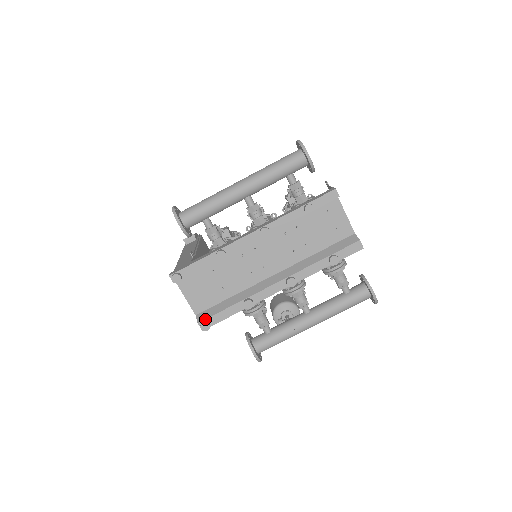
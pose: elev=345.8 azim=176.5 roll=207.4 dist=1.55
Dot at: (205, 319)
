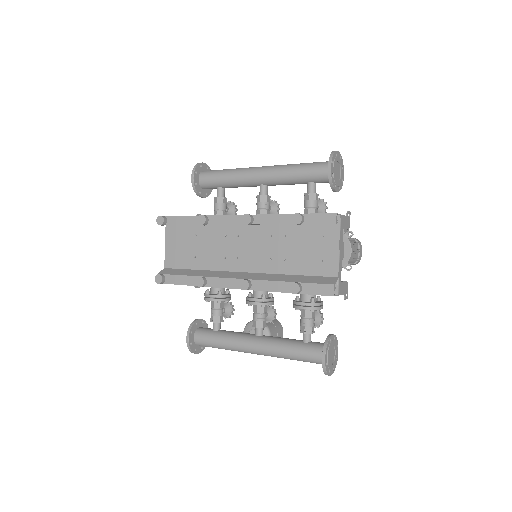
Dot at: (165, 274)
